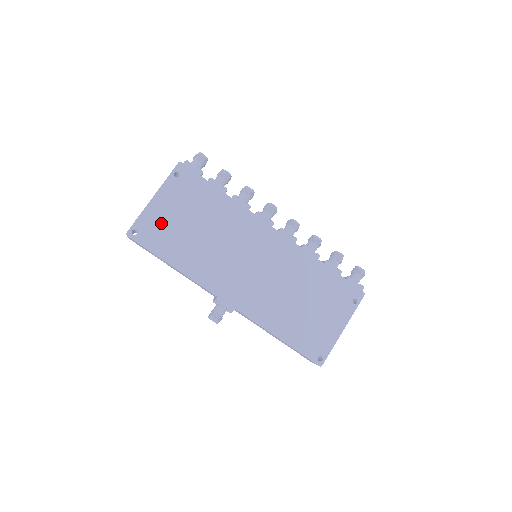
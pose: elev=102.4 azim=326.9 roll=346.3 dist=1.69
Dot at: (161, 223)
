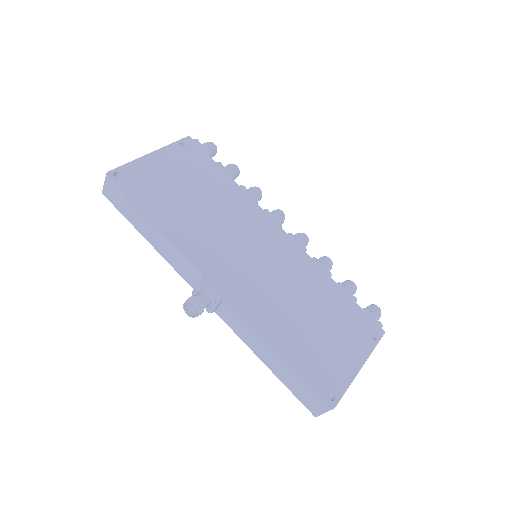
Dot at: (153, 178)
